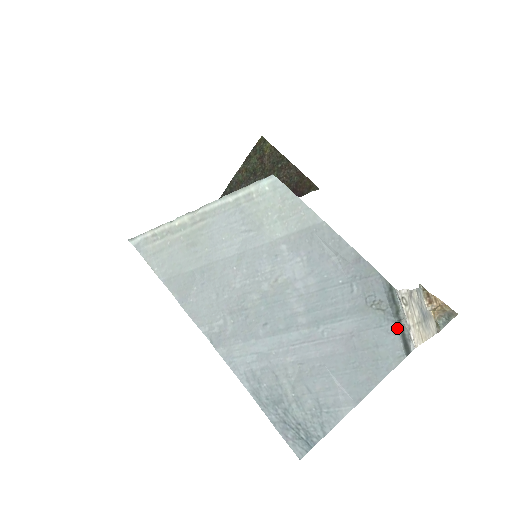
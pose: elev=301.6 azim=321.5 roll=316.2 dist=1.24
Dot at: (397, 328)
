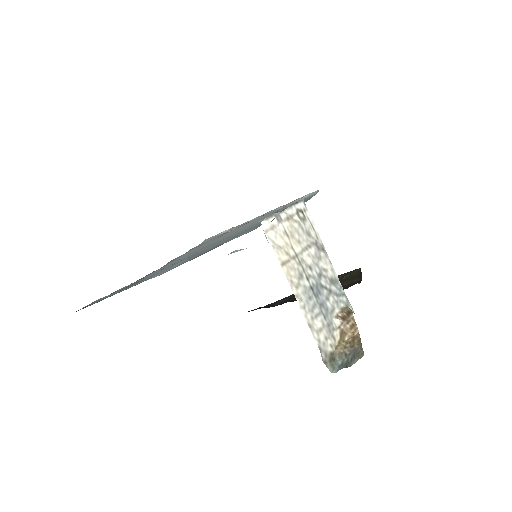
Dot at: occluded
